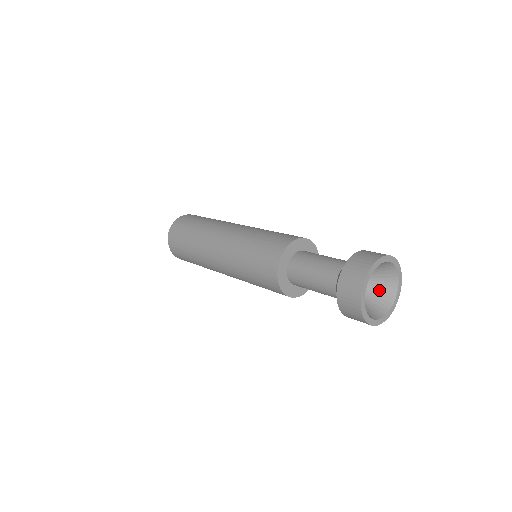
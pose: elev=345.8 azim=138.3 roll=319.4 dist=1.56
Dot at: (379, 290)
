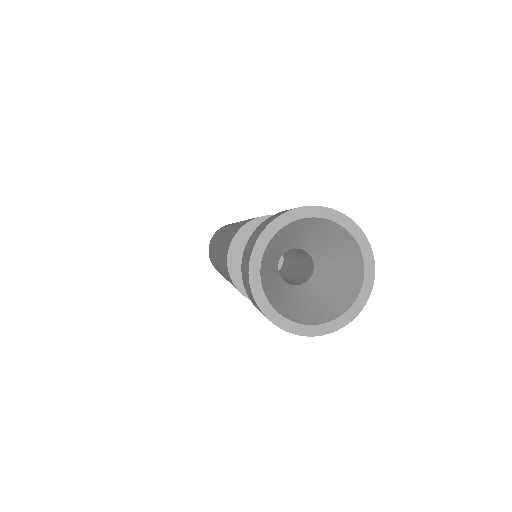
Dot at: (334, 248)
